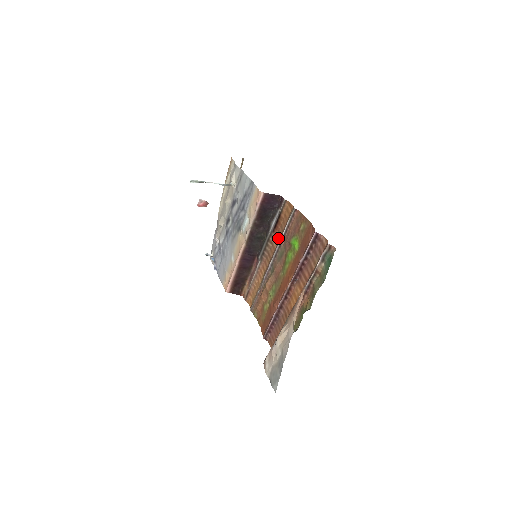
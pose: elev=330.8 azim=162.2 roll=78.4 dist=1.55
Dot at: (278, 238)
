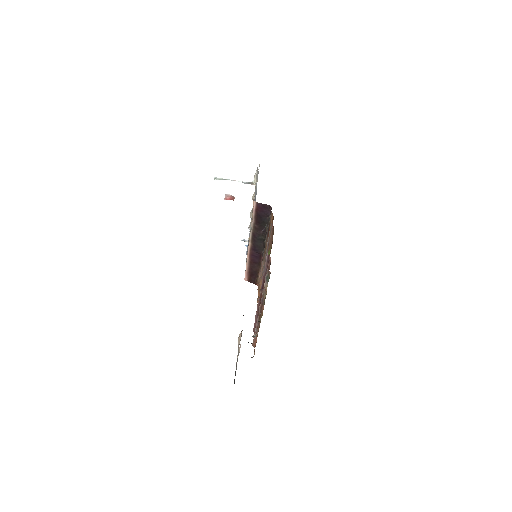
Dot at: occluded
